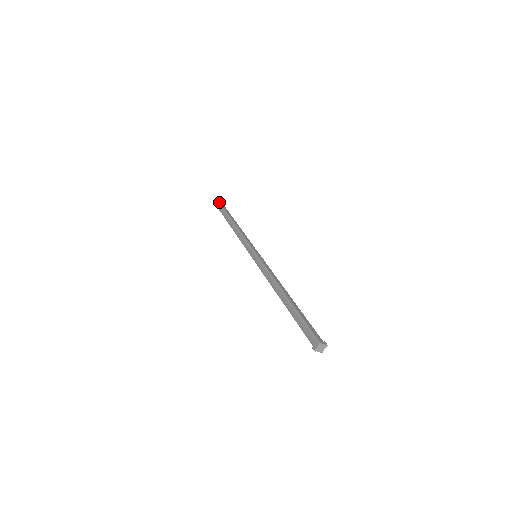
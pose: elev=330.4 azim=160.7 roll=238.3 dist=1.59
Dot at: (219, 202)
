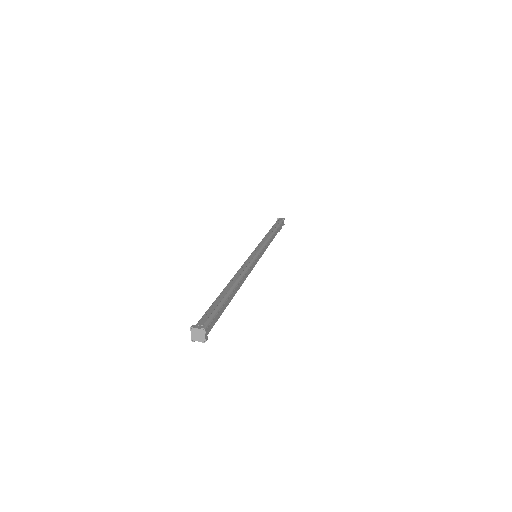
Dot at: occluded
